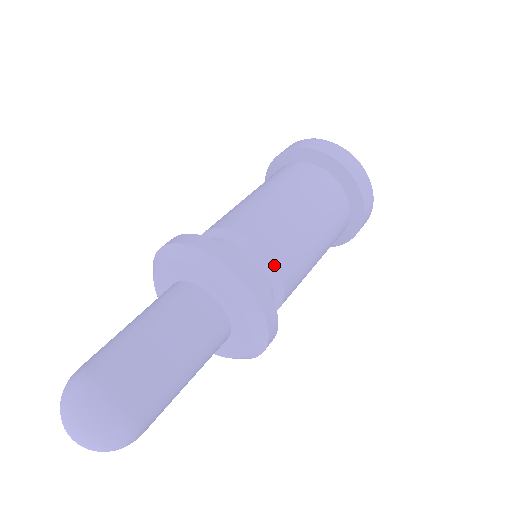
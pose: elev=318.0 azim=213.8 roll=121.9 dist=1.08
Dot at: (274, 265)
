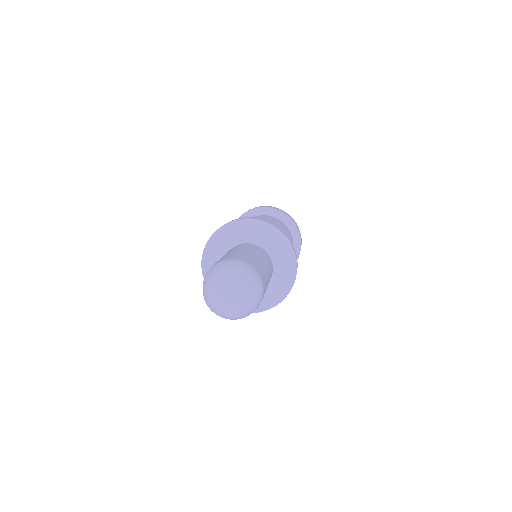
Dot at: occluded
